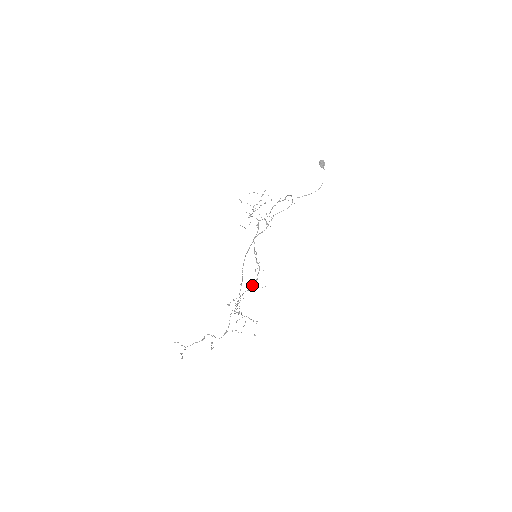
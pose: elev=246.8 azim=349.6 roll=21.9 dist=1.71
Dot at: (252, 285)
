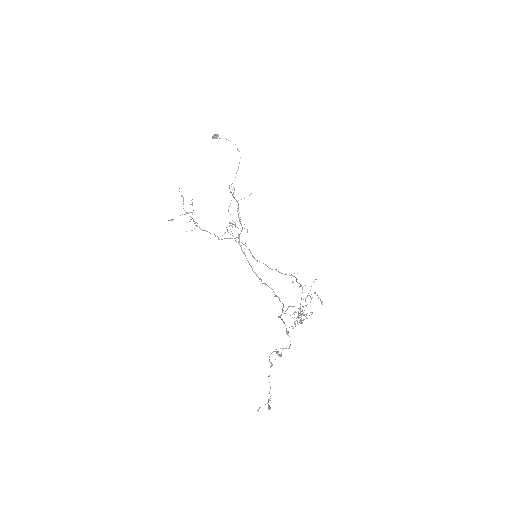
Dot at: occluded
